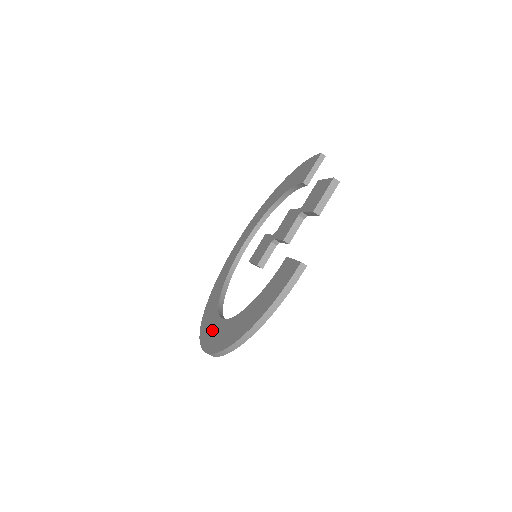
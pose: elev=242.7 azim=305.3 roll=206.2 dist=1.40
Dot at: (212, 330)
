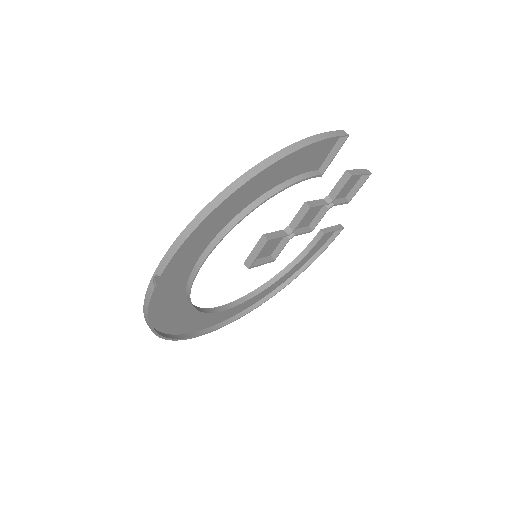
Dot at: (178, 266)
